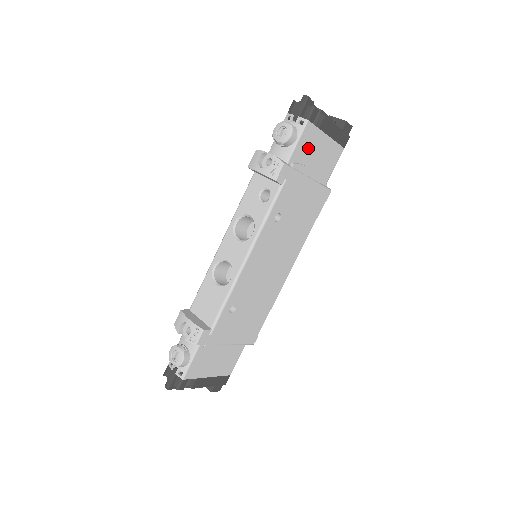
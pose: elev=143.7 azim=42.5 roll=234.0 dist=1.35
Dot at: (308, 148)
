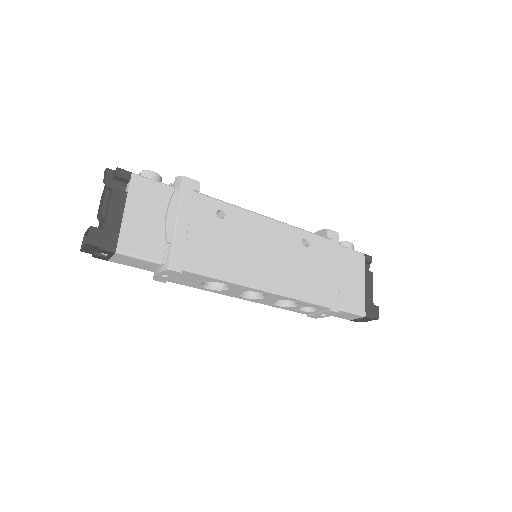
Dot at: (351, 264)
